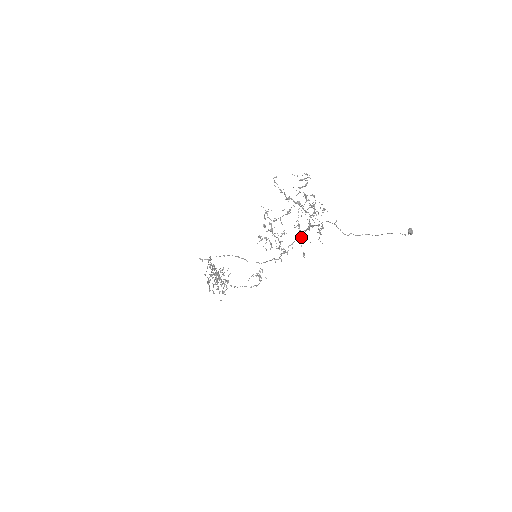
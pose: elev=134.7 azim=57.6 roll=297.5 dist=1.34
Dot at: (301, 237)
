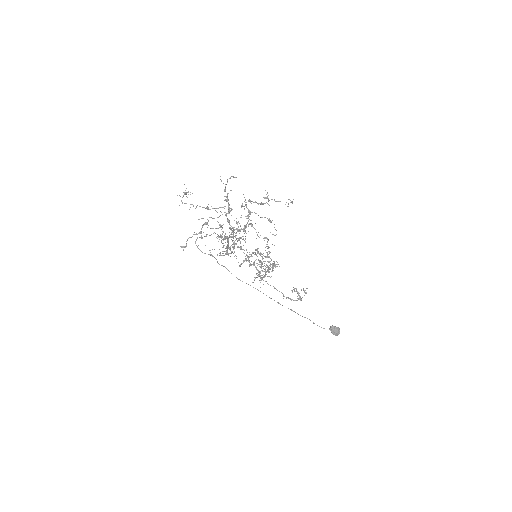
Dot at: occluded
